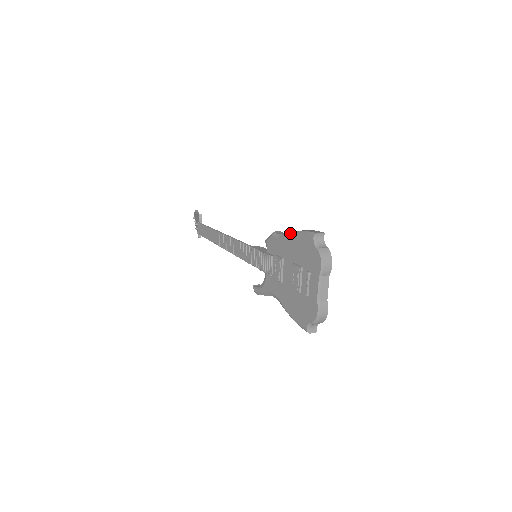
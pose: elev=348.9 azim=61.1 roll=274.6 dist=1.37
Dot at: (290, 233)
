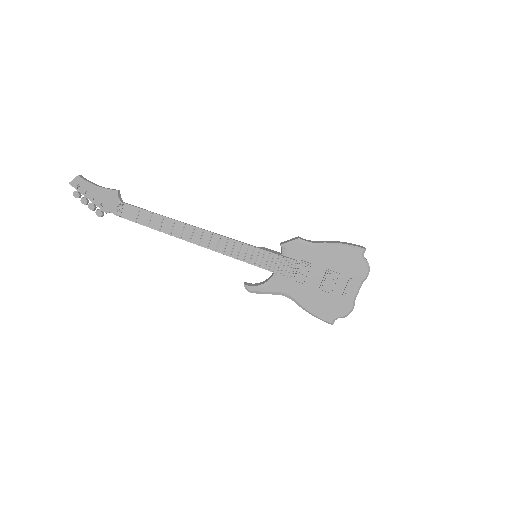
Dot at: (329, 244)
